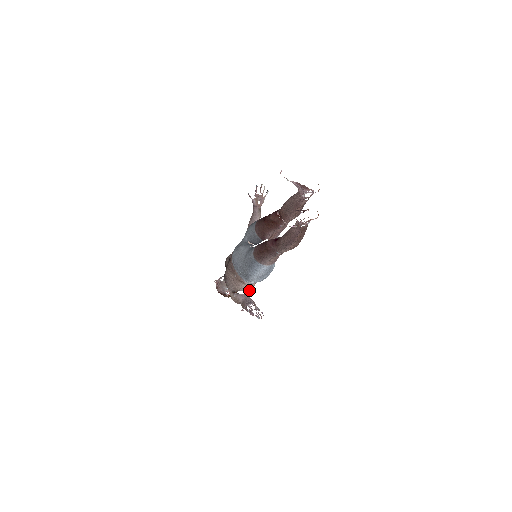
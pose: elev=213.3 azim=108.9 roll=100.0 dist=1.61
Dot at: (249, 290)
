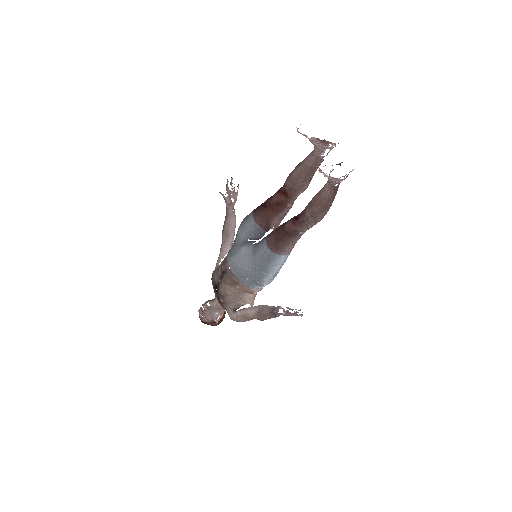
Dot at: (252, 301)
